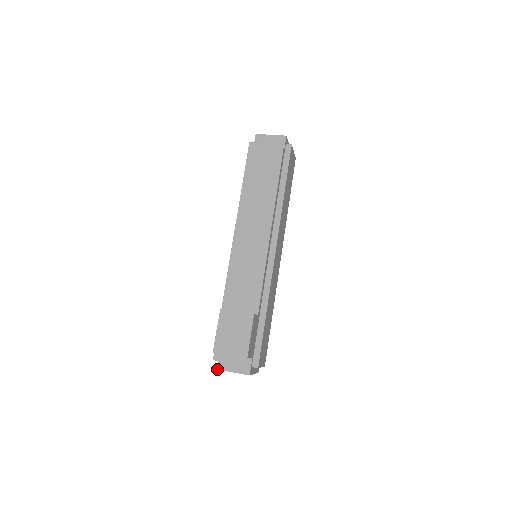
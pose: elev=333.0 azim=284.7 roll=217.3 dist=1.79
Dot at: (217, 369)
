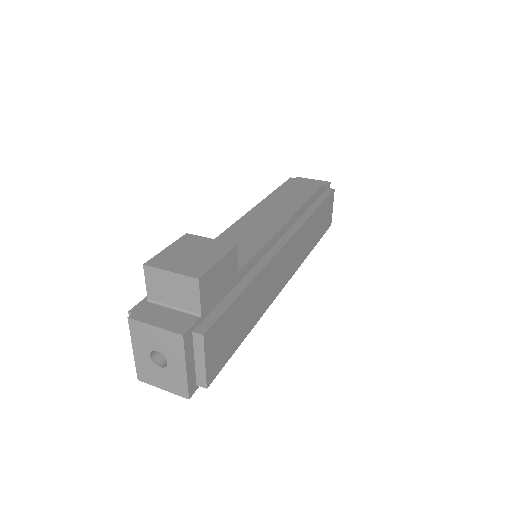
Dot at: (128, 317)
